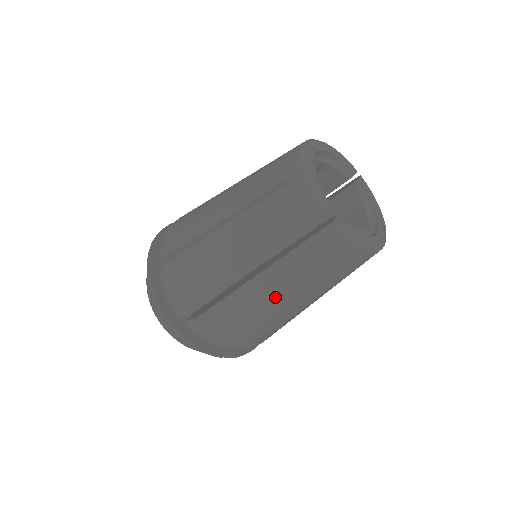
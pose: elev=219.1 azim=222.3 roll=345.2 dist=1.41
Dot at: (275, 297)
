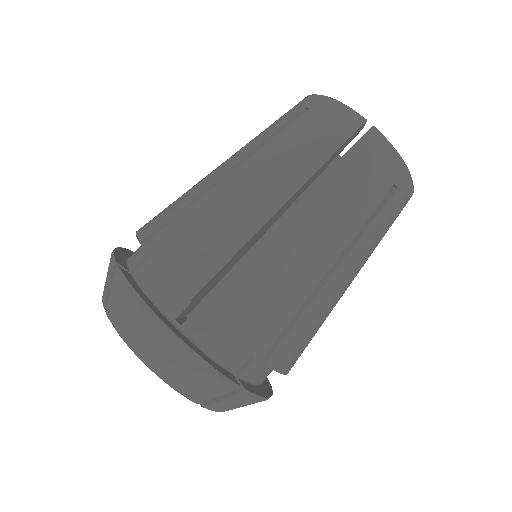
Dot at: (315, 244)
